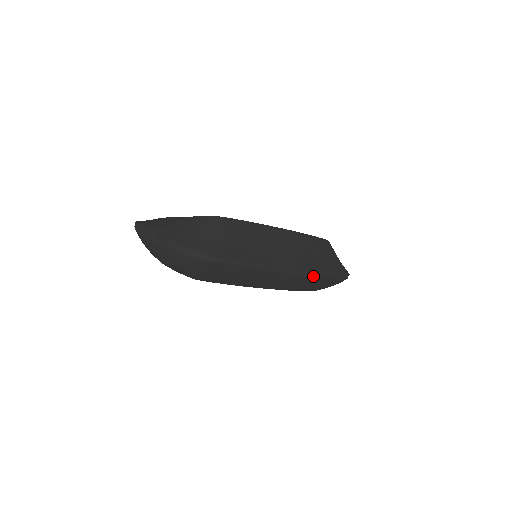
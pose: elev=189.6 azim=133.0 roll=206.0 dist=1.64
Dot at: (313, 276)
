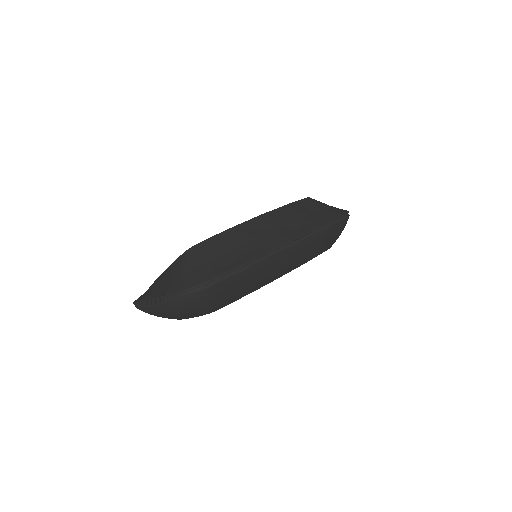
Dot at: (313, 236)
